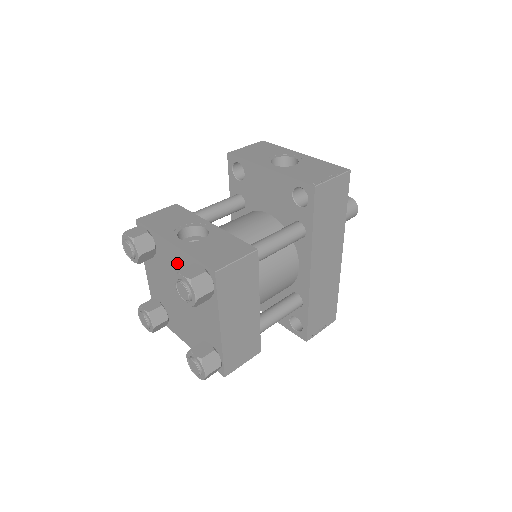
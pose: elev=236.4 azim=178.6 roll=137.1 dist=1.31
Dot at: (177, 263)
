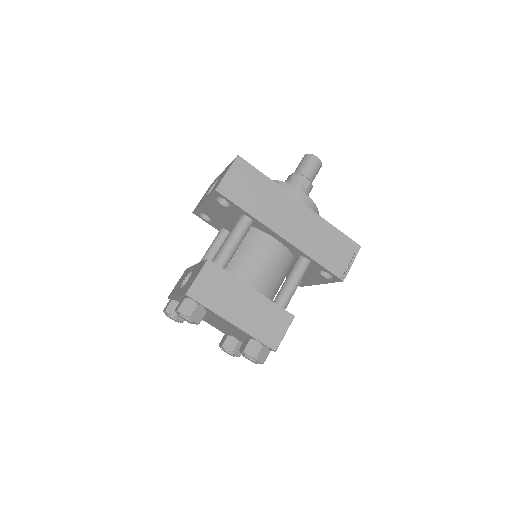
Dot at: occluded
